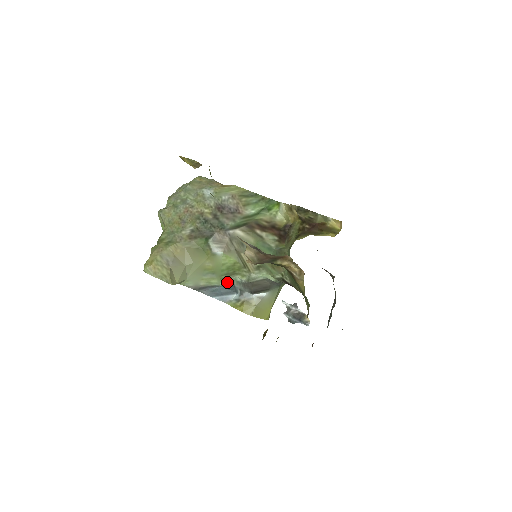
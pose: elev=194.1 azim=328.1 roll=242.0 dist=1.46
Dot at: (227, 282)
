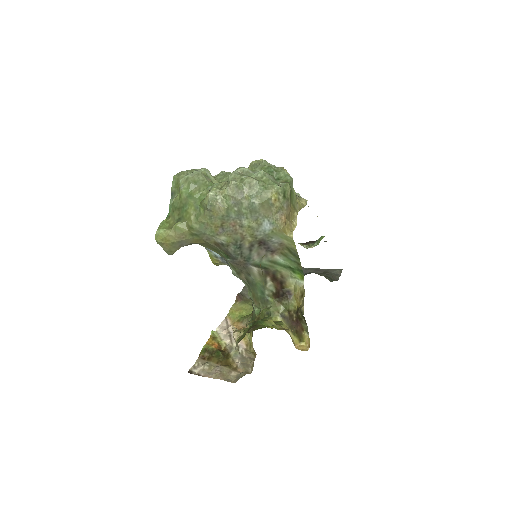
Dot at: occluded
